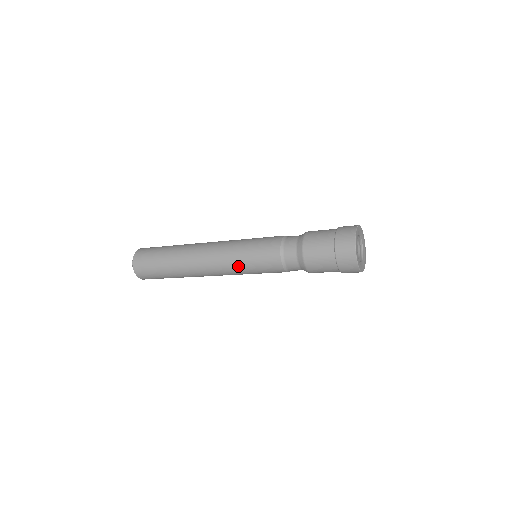
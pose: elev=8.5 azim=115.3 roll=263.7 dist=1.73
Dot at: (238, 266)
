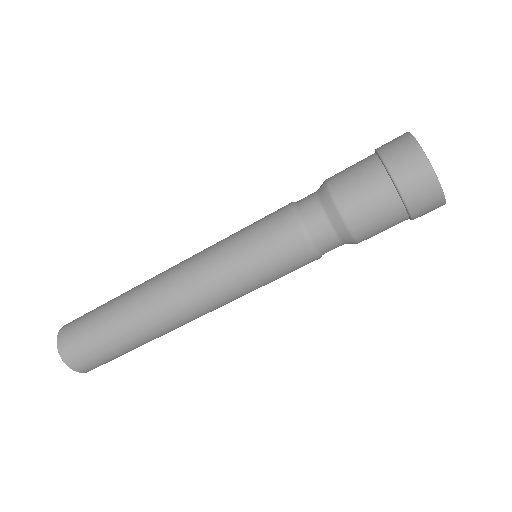
Dot at: (230, 274)
